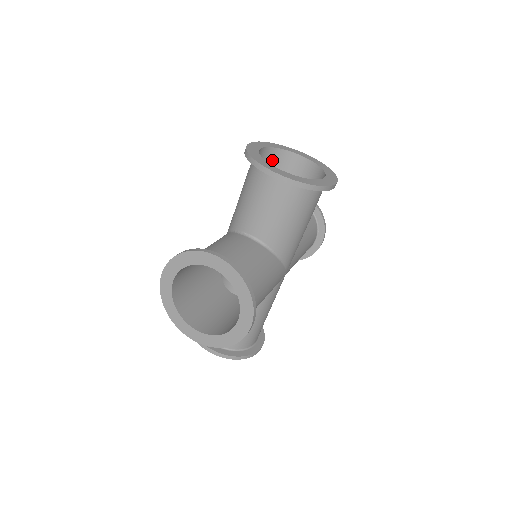
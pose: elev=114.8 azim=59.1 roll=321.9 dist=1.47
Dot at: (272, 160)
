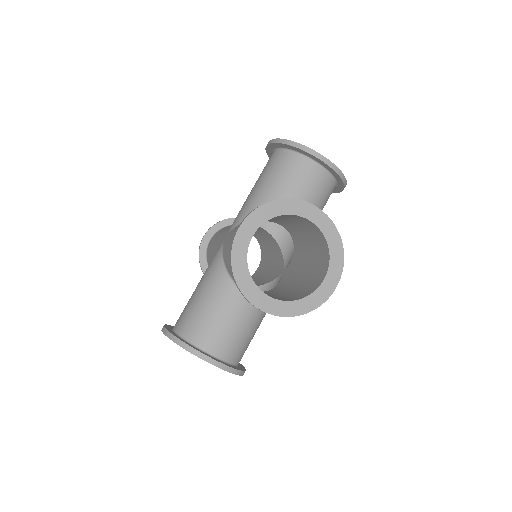
Dot at: occluded
